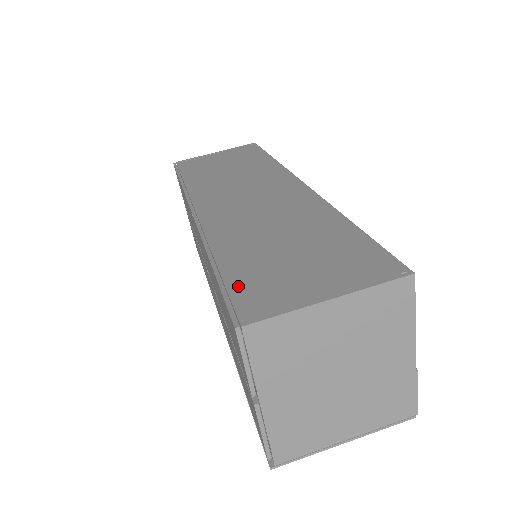
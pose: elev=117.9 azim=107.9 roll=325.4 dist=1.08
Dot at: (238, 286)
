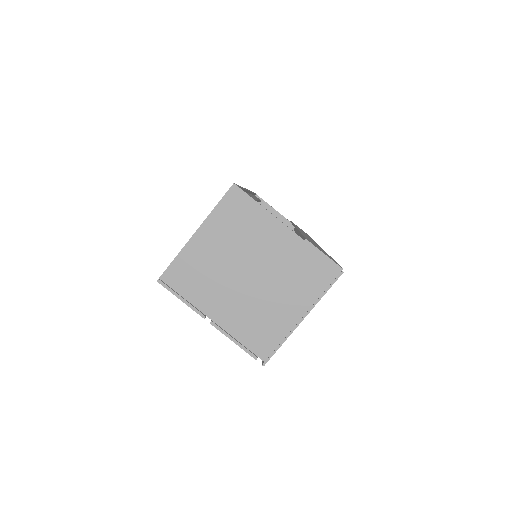
Dot at: occluded
